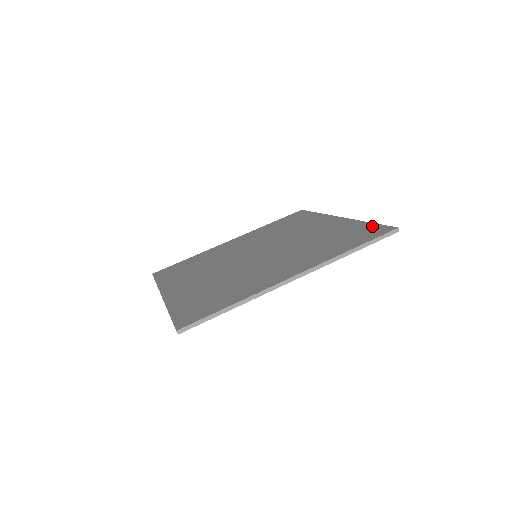
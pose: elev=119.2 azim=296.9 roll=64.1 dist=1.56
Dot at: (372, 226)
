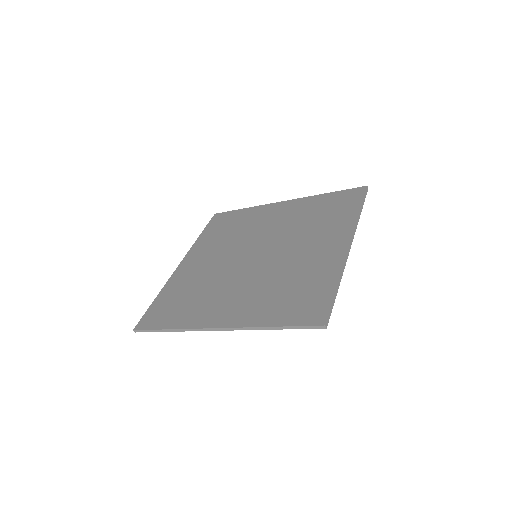
Dot at: (339, 193)
